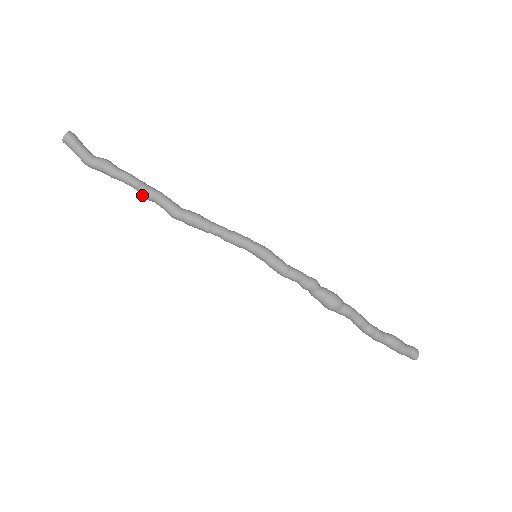
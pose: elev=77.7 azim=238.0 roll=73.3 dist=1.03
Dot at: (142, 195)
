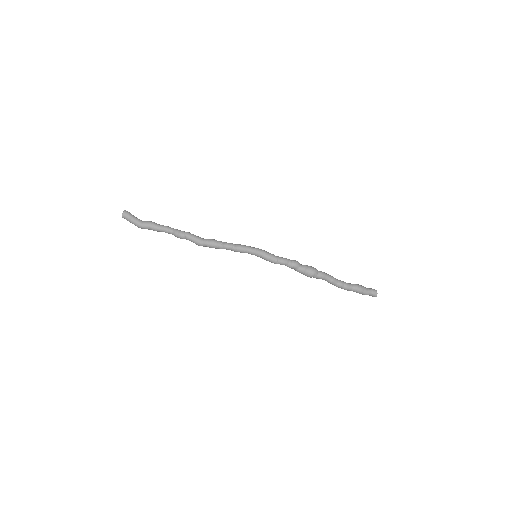
Dot at: (177, 237)
